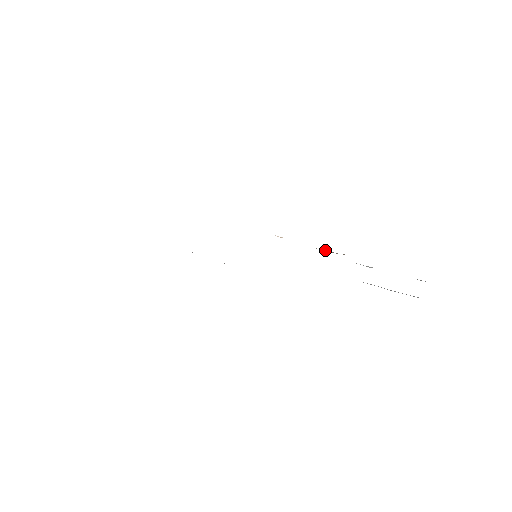
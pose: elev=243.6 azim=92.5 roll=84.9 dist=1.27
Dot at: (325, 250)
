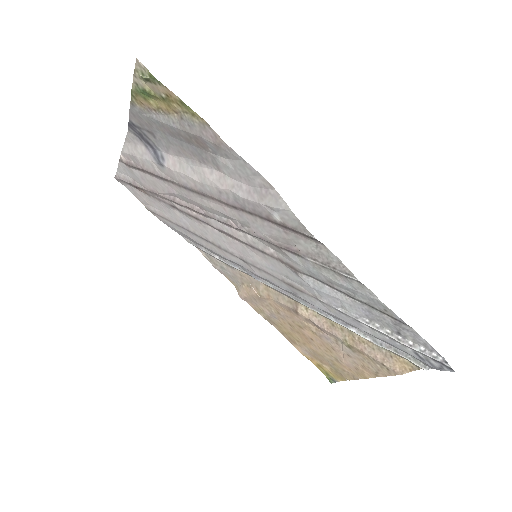
Dot at: (308, 316)
